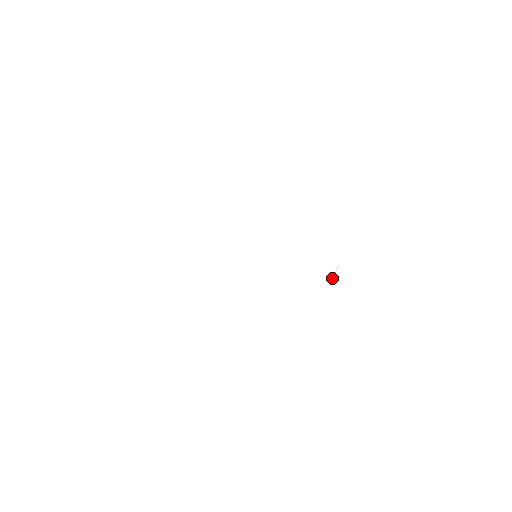
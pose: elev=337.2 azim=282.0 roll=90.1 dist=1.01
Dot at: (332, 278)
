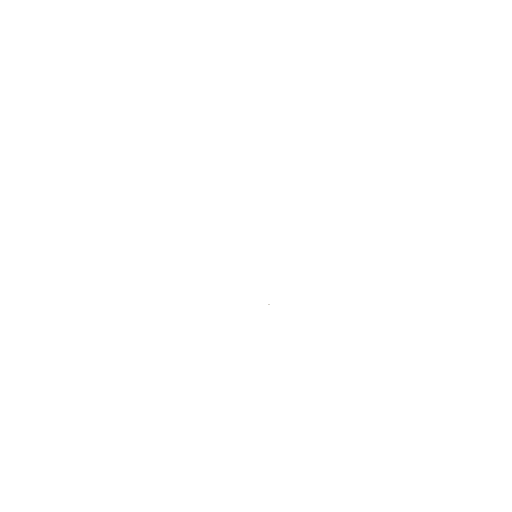
Dot at: occluded
